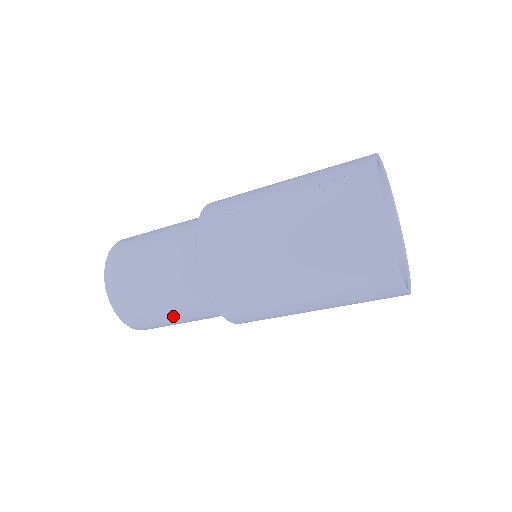
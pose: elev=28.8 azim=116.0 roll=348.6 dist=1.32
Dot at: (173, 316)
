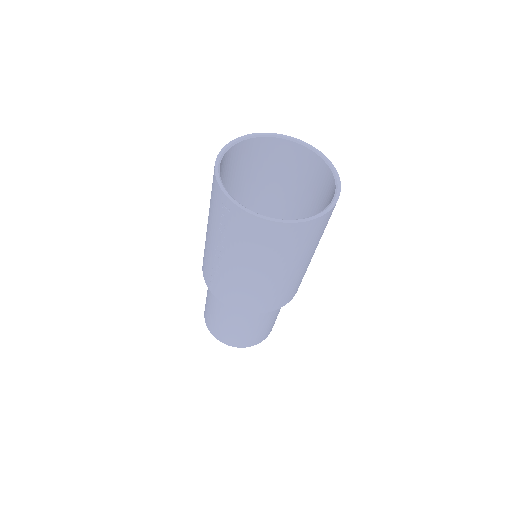
Dot at: (270, 321)
